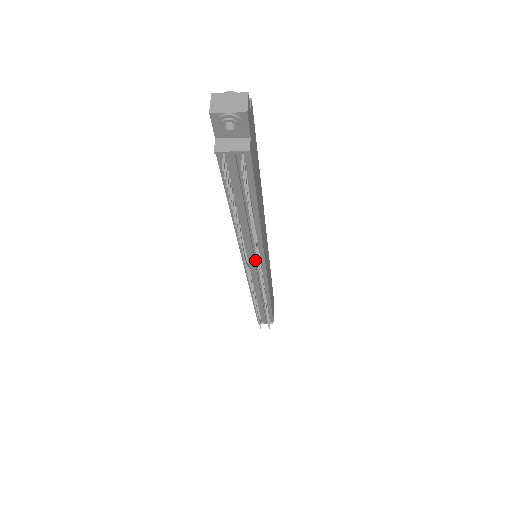
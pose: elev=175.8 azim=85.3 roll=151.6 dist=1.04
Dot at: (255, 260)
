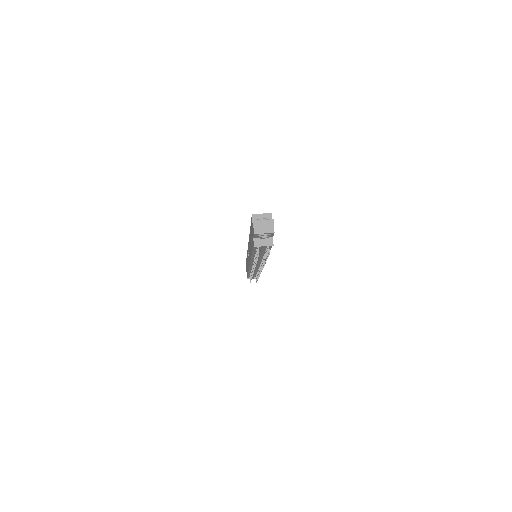
Dot at: occluded
